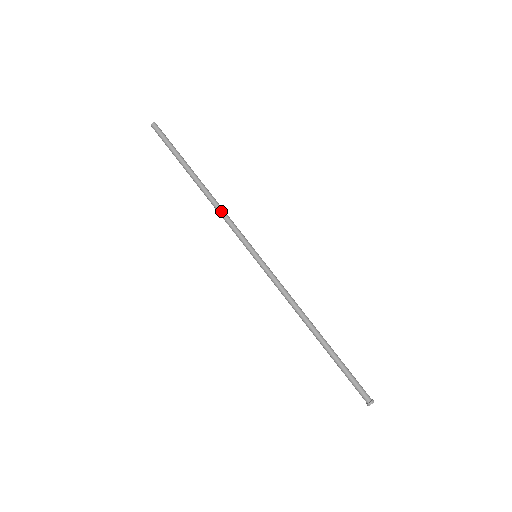
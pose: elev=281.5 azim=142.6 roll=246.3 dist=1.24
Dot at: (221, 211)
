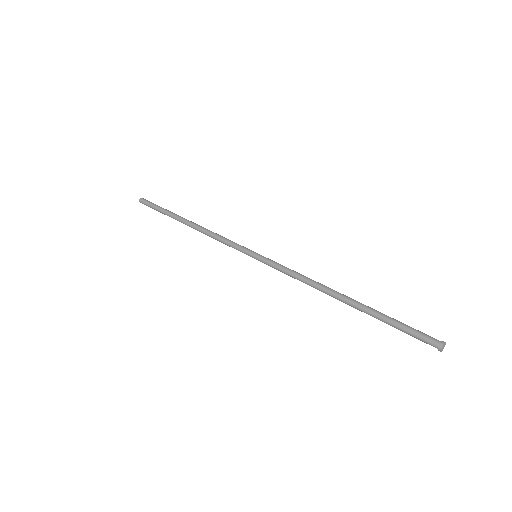
Dot at: (211, 234)
